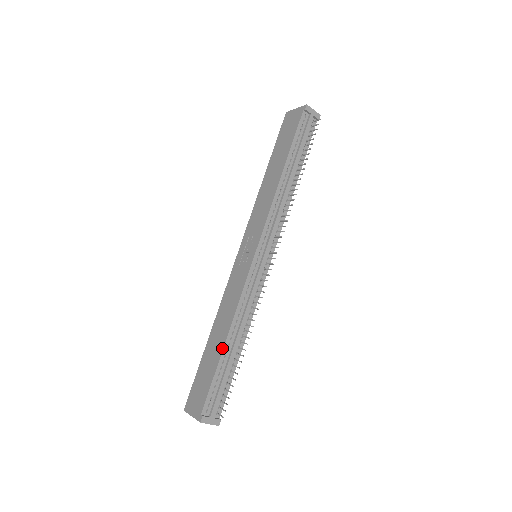
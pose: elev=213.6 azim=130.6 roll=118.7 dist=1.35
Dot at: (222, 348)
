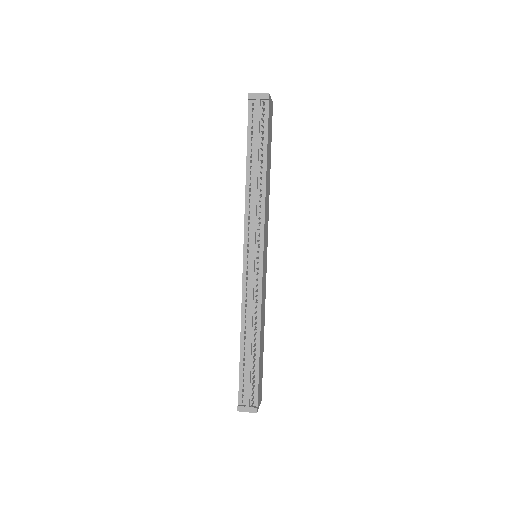
Dot at: (240, 347)
